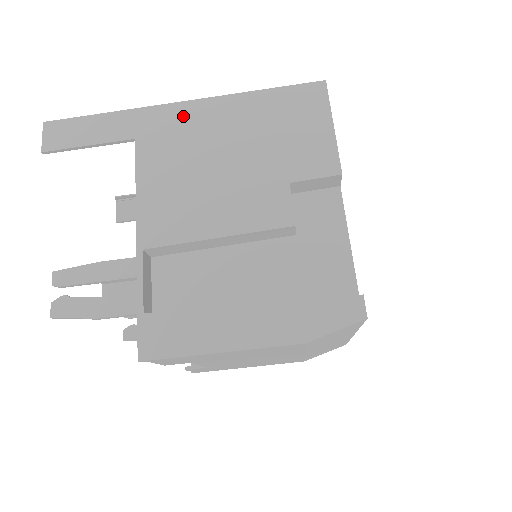
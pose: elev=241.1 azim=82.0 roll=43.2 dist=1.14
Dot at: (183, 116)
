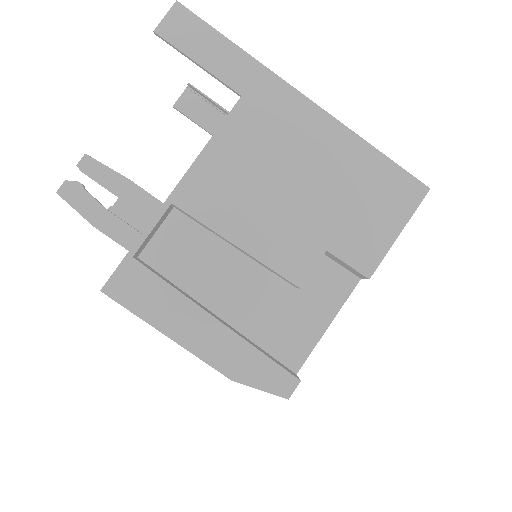
Dot at: (297, 112)
